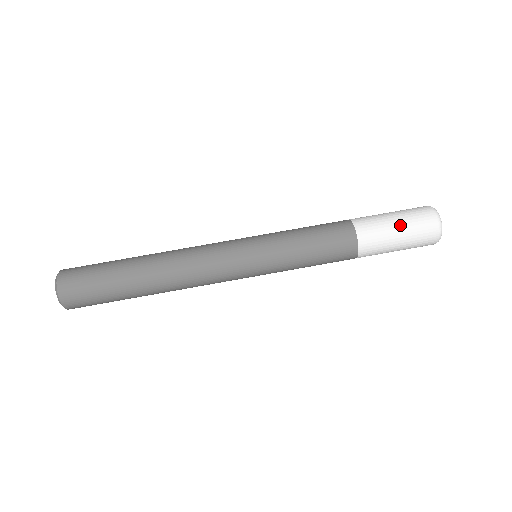
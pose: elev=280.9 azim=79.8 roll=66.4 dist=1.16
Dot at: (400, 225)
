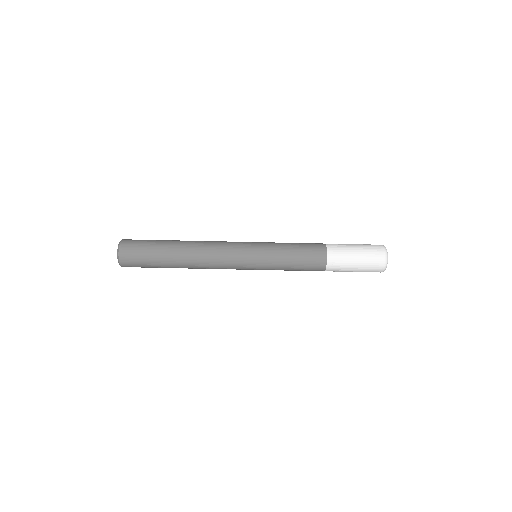
Dot at: (358, 265)
